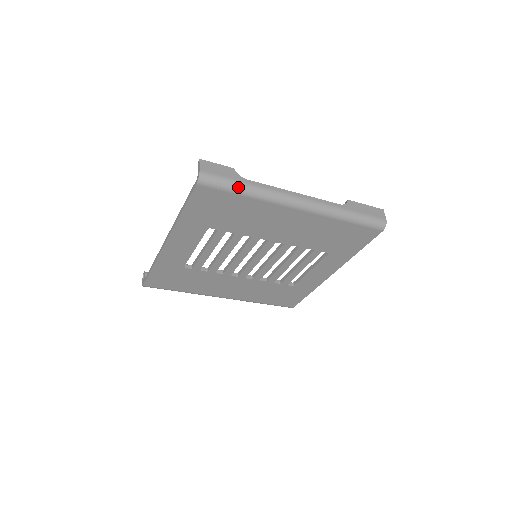
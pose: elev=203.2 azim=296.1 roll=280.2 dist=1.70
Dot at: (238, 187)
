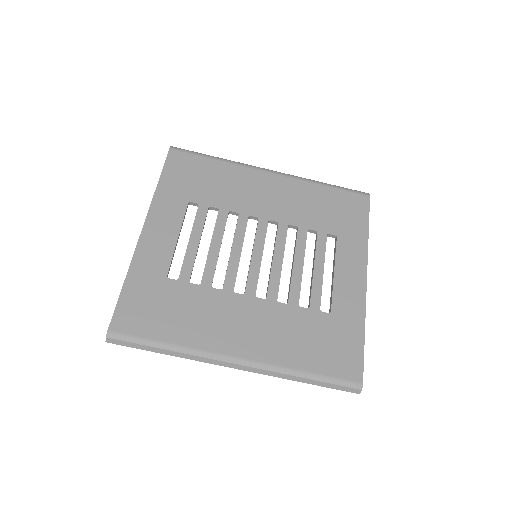
Dot at: (207, 155)
